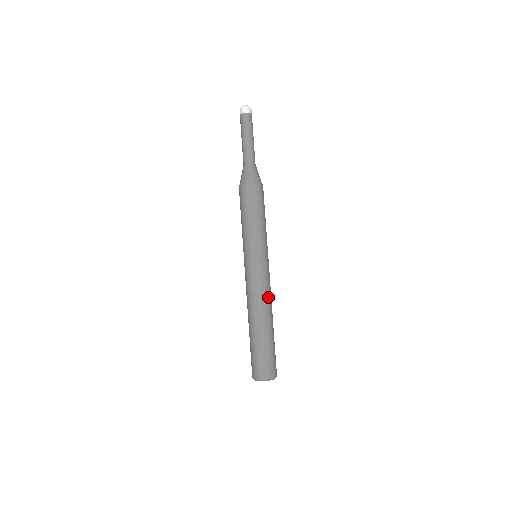
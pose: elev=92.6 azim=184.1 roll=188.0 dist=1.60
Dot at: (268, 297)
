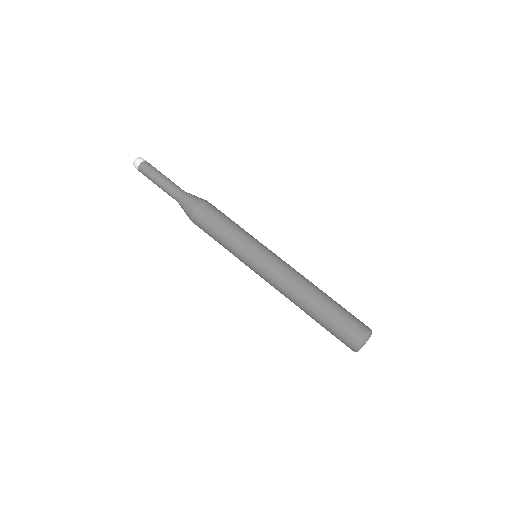
Dot at: occluded
